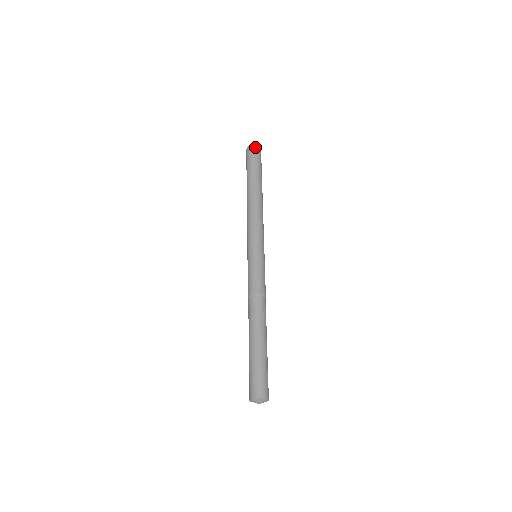
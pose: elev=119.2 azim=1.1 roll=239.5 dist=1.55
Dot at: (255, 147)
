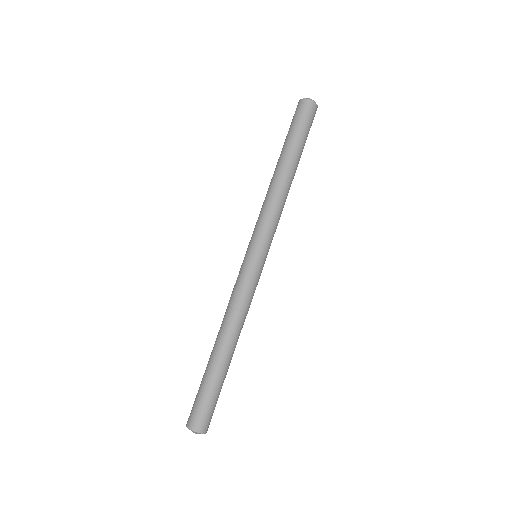
Dot at: (310, 103)
